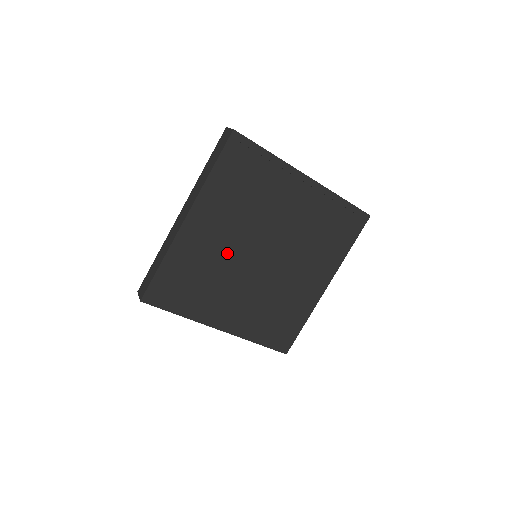
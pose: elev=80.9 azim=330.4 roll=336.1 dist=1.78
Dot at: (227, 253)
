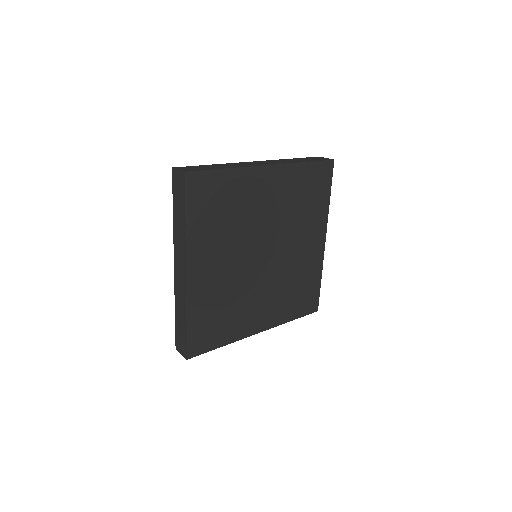
Dot at: (234, 274)
